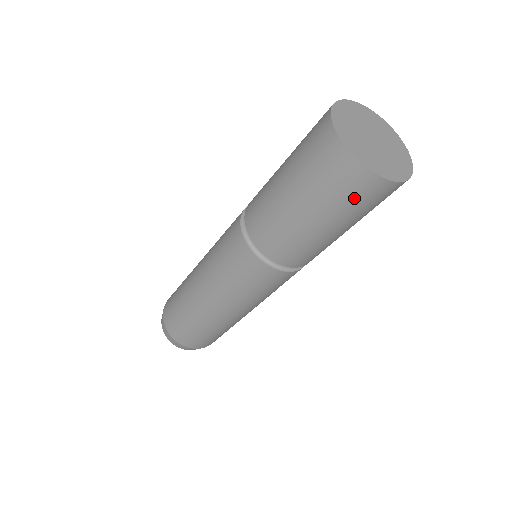
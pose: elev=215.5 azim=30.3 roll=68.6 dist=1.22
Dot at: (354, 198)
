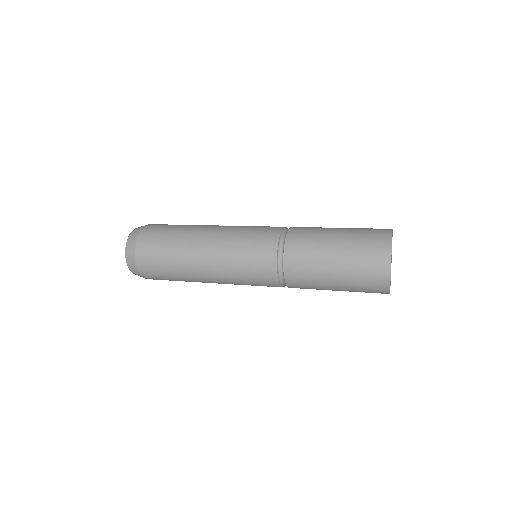
Dot at: occluded
